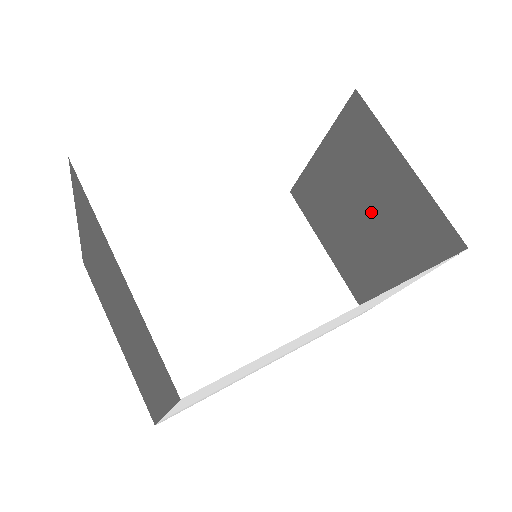
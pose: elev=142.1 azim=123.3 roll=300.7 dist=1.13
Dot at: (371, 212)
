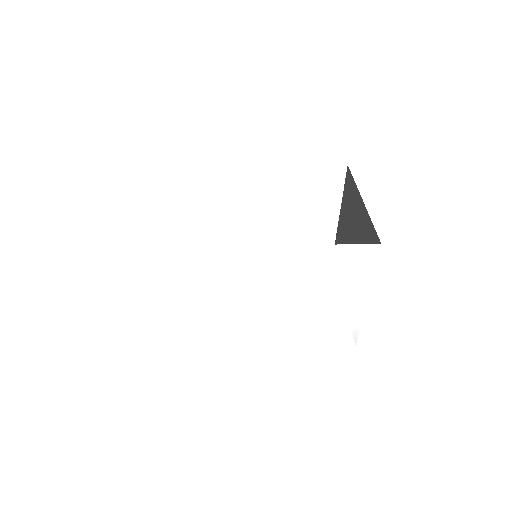
Dot at: occluded
